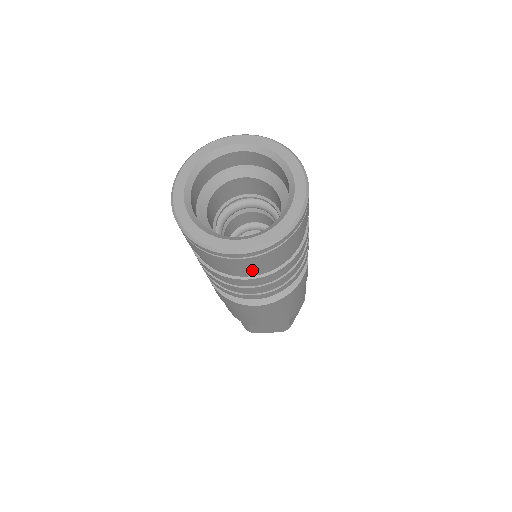
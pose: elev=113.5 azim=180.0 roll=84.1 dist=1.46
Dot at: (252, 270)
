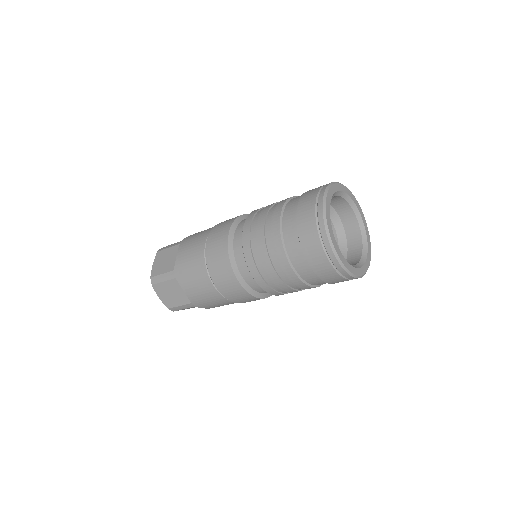
Dot at: occluded
